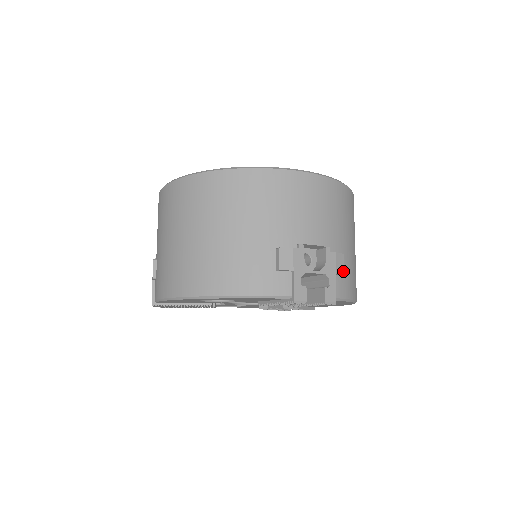
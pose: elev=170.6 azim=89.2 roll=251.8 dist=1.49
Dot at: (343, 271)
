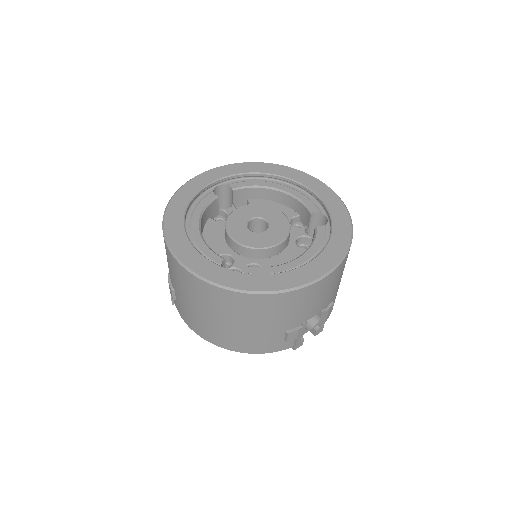
Dot at: (331, 311)
